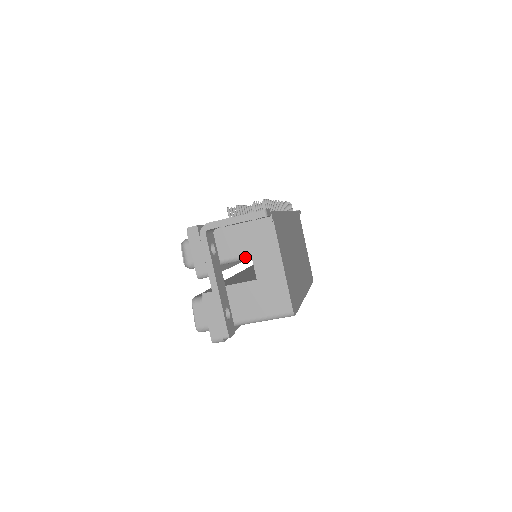
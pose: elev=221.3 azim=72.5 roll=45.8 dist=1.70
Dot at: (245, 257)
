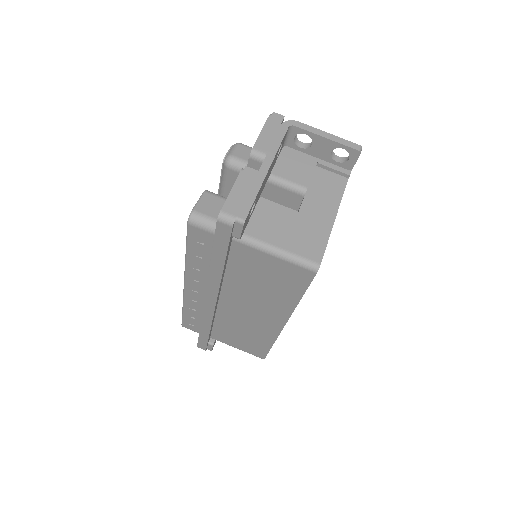
Dot at: (299, 187)
